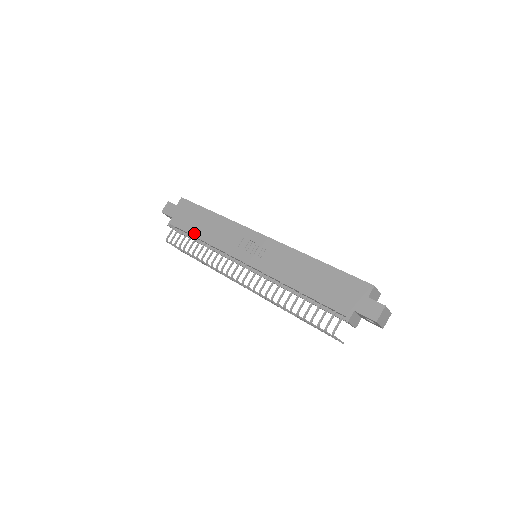
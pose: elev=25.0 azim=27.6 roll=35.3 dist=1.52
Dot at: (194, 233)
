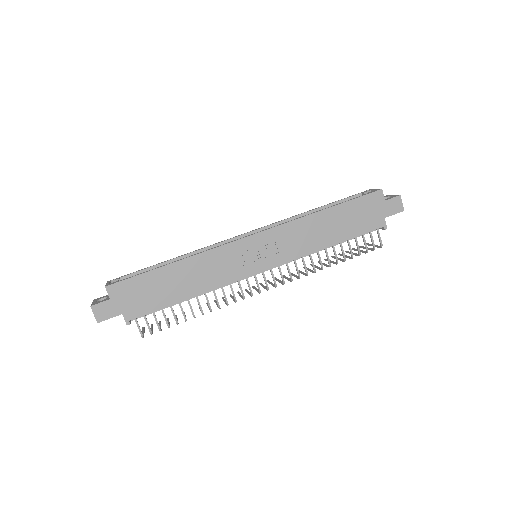
Dot at: (175, 300)
